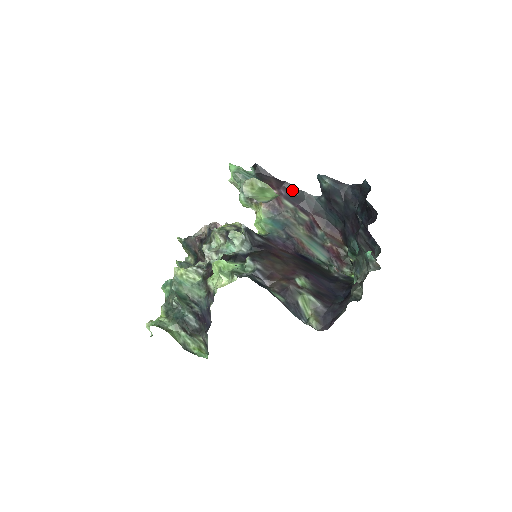
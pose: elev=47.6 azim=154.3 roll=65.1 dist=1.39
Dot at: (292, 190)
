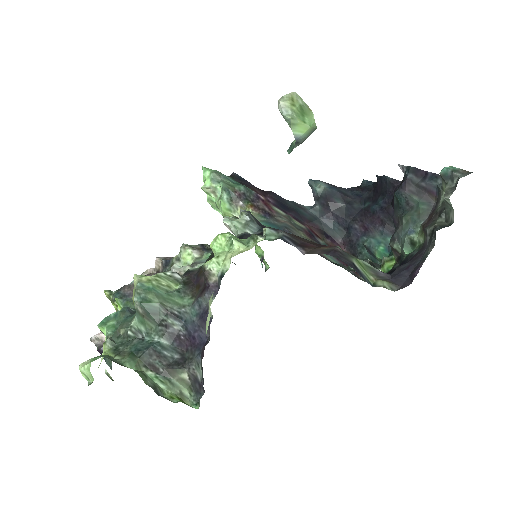
Dot at: (279, 200)
